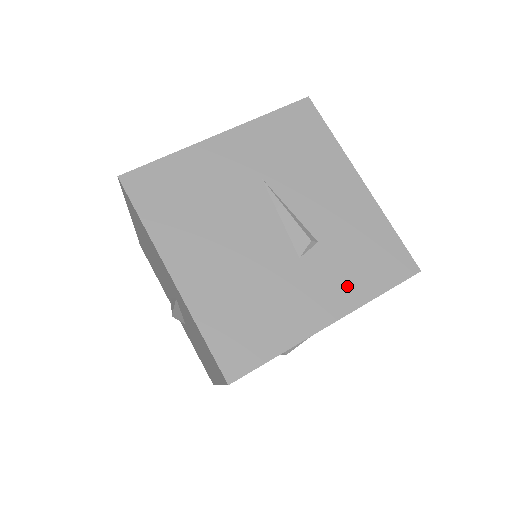
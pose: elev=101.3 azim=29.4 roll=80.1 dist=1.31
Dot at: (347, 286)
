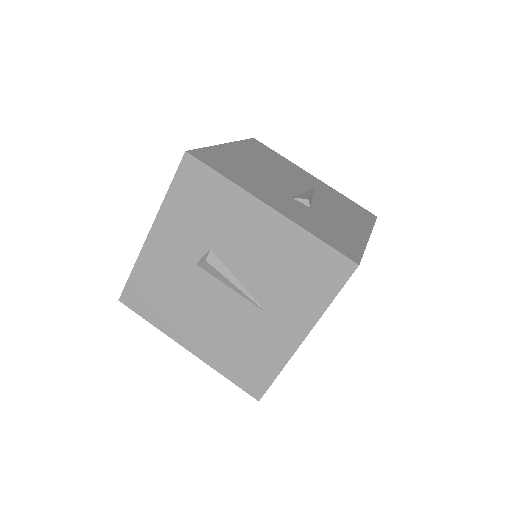
Dot at: (302, 219)
